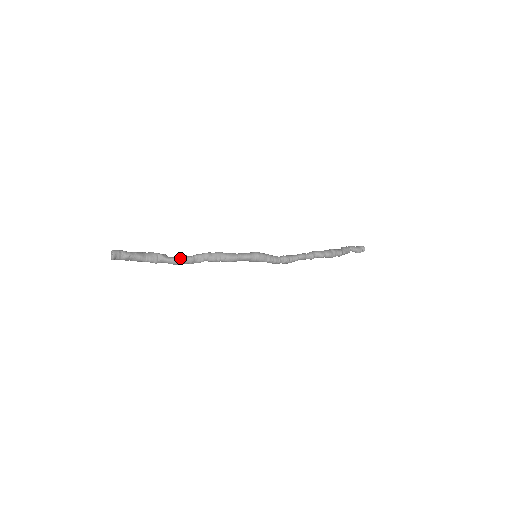
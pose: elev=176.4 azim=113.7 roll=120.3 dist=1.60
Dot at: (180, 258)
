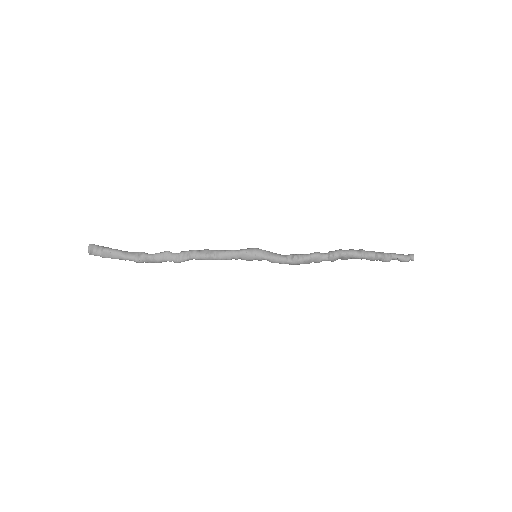
Dot at: (161, 252)
